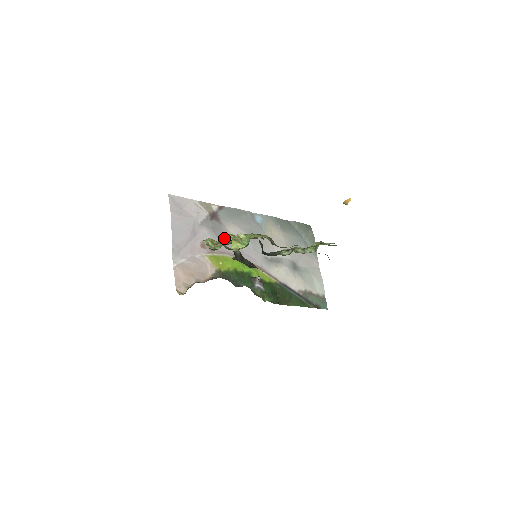
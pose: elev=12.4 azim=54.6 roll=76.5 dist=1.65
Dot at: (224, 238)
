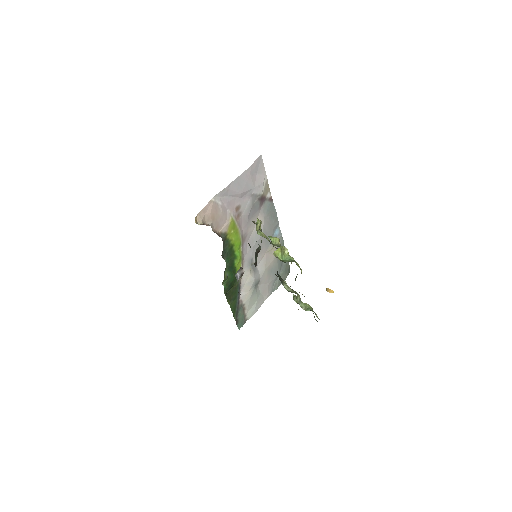
Dot at: (274, 237)
